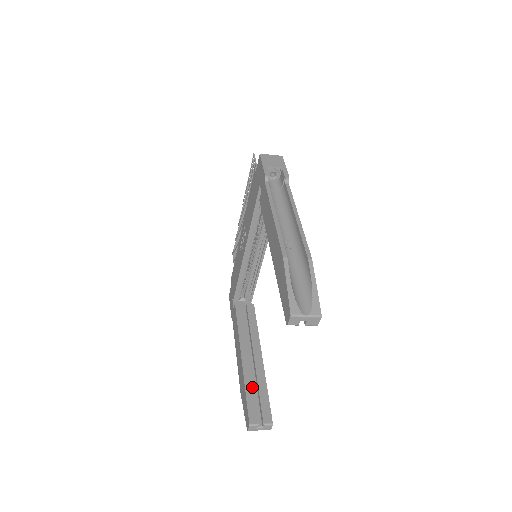
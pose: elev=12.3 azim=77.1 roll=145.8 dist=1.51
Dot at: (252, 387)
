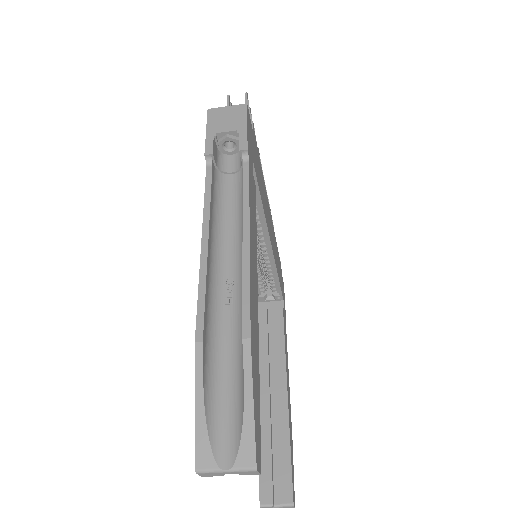
Dot at: (268, 443)
